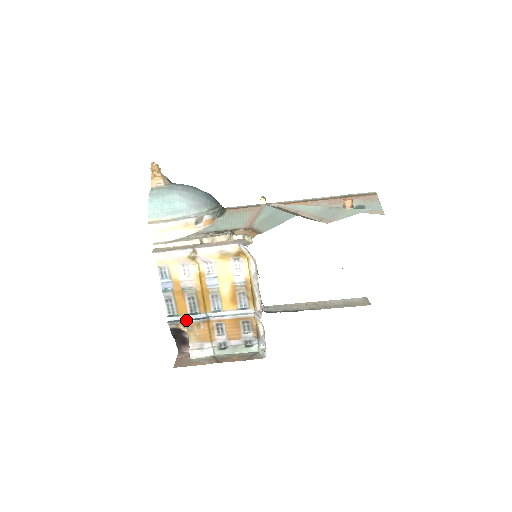
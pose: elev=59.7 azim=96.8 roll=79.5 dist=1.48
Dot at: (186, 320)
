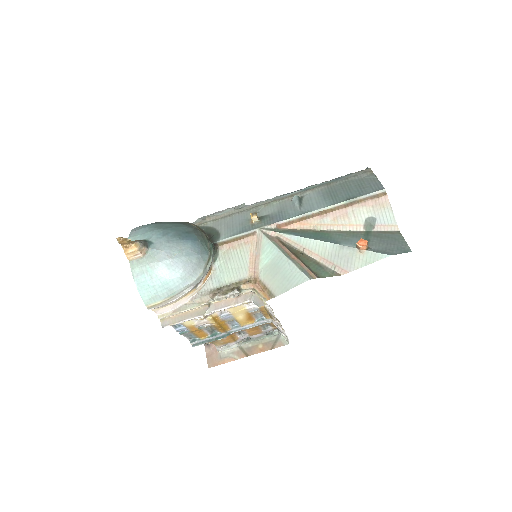
Dot at: (209, 341)
